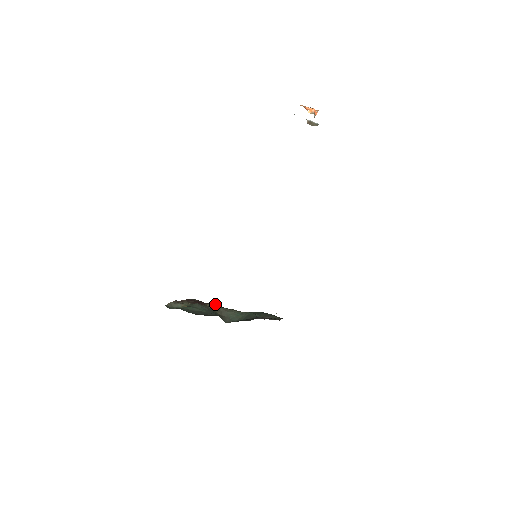
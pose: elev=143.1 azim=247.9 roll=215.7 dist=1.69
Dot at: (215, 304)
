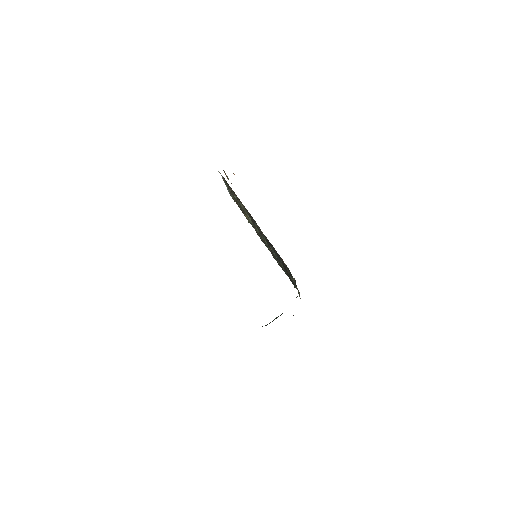
Dot at: occluded
